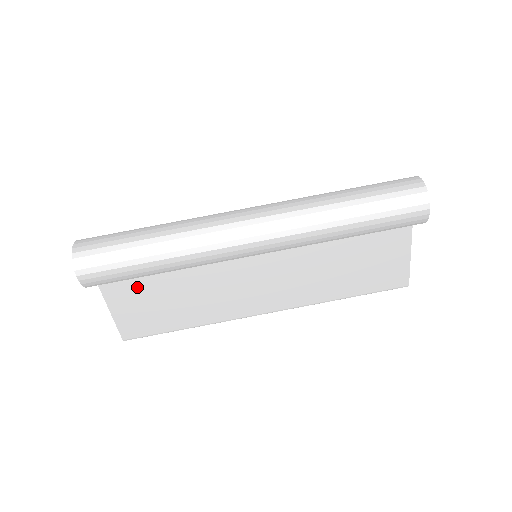
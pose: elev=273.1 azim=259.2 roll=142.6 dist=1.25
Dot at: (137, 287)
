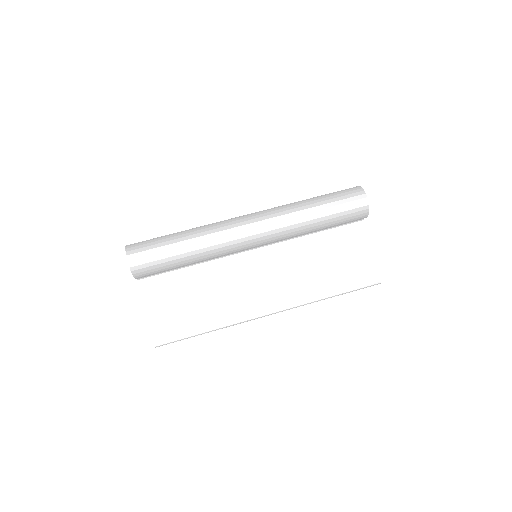
Dot at: (168, 289)
